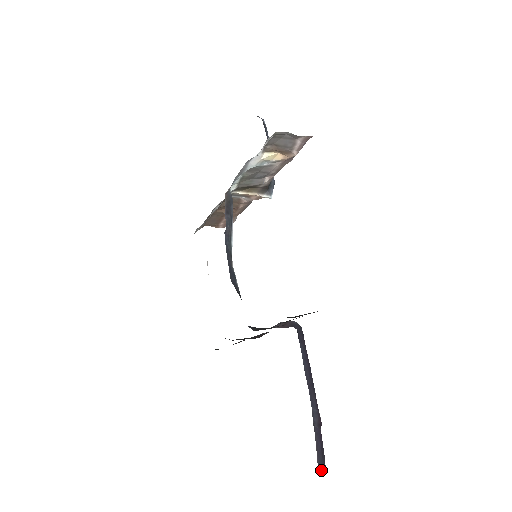
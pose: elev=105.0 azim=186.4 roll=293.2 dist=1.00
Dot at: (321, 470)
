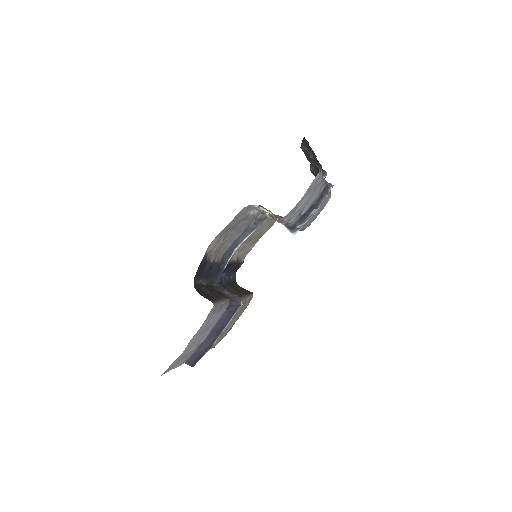
Dot at: (189, 364)
